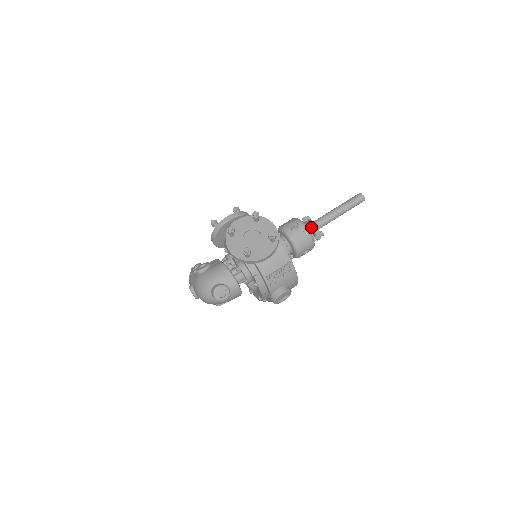
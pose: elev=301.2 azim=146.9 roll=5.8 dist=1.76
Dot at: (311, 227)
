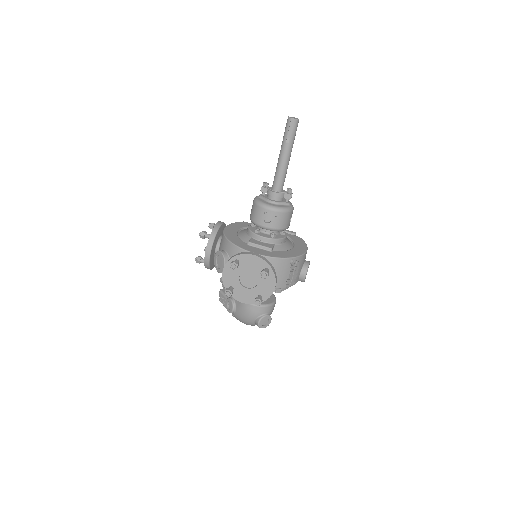
Dot at: (276, 197)
